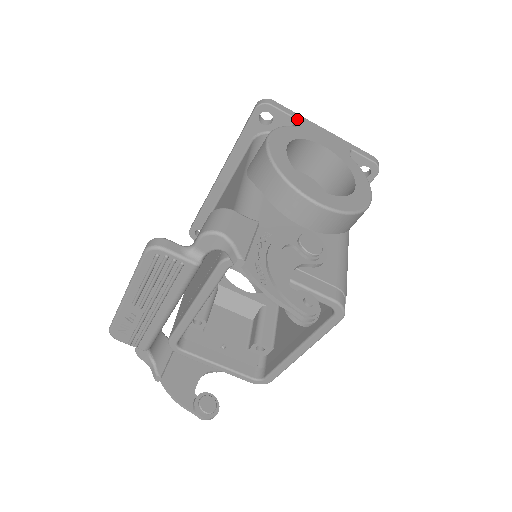
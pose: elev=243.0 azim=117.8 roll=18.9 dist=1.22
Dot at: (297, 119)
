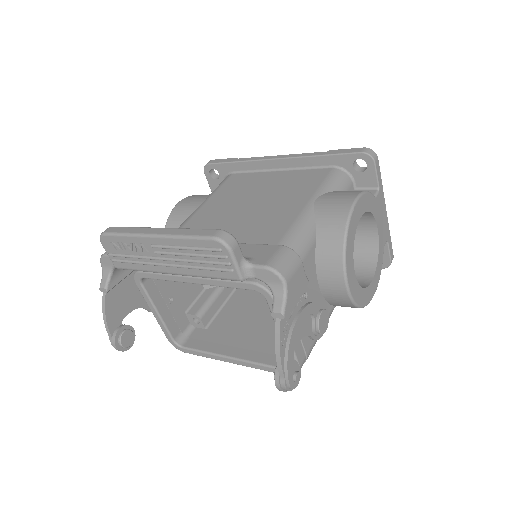
Dot at: (379, 189)
